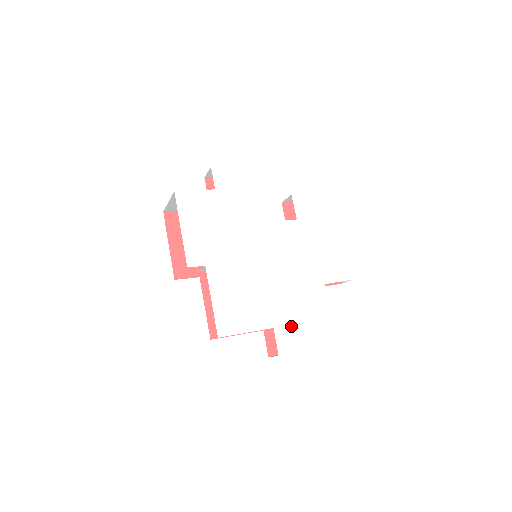
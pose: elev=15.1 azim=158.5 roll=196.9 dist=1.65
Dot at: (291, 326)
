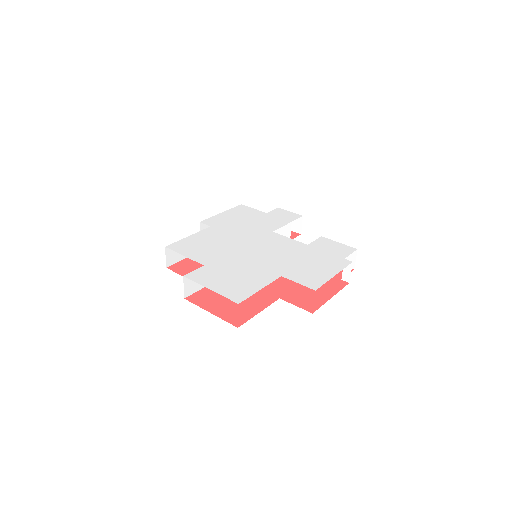
Dot at: (217, 273)
